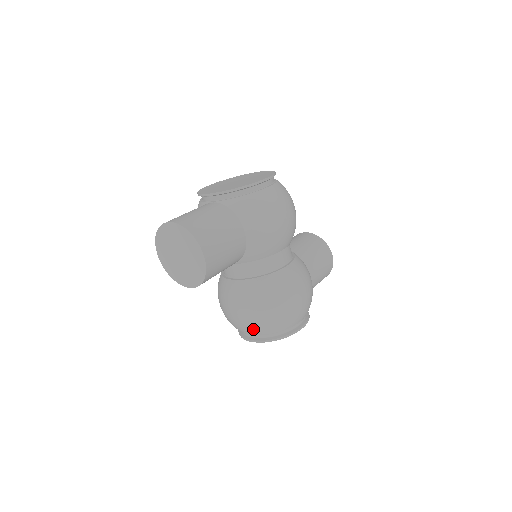
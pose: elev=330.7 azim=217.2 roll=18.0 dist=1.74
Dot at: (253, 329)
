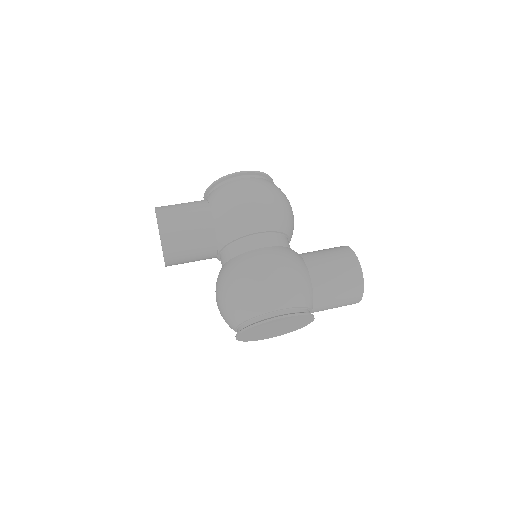
Dot at: (228, 316)
